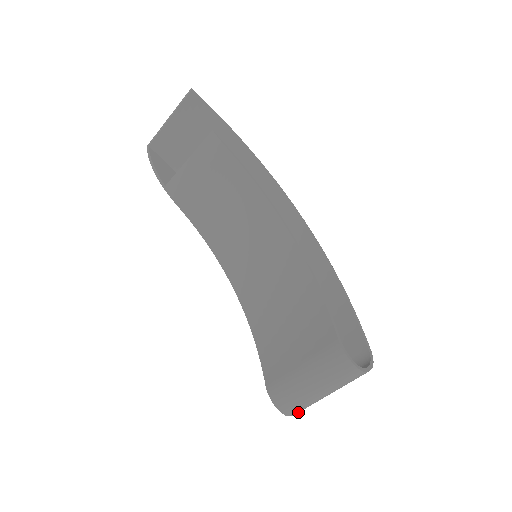
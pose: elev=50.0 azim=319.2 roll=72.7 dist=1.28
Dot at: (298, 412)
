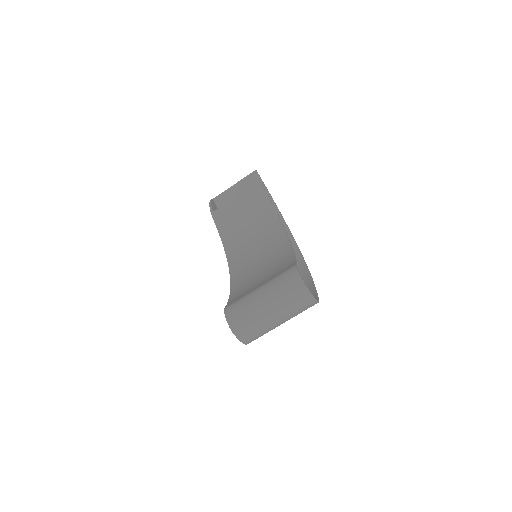
Dot at: (242, 334)
